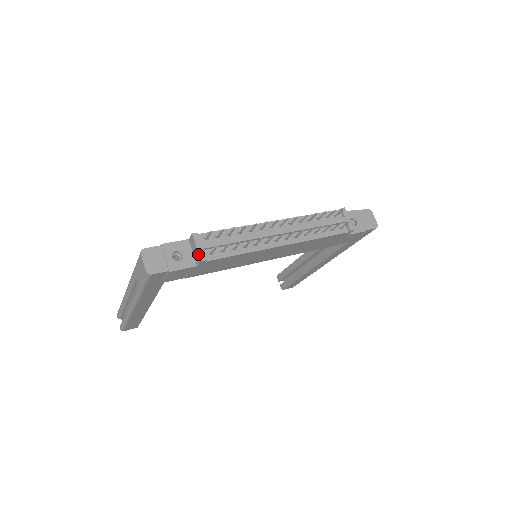
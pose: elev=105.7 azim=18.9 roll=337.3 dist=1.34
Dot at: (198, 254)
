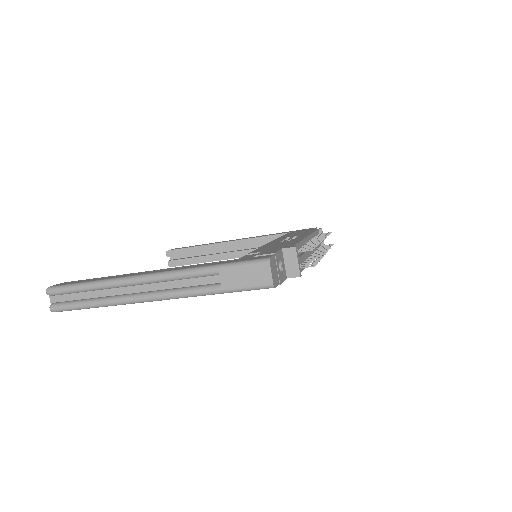
Dot at: (299, 269)
